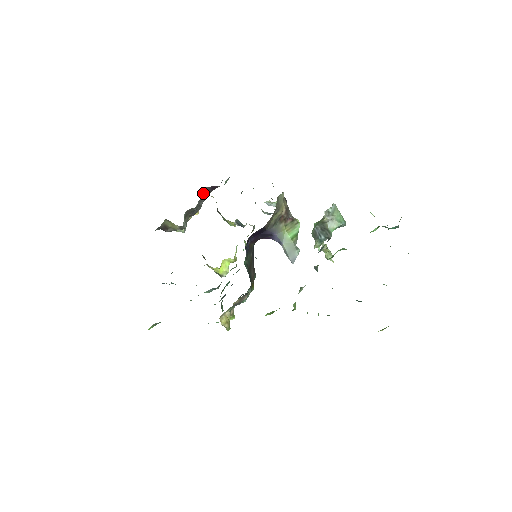
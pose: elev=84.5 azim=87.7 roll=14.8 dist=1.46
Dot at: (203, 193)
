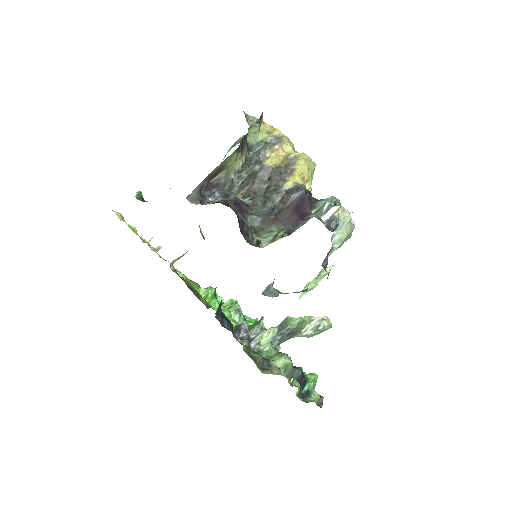
Dot at: (289, 192)
